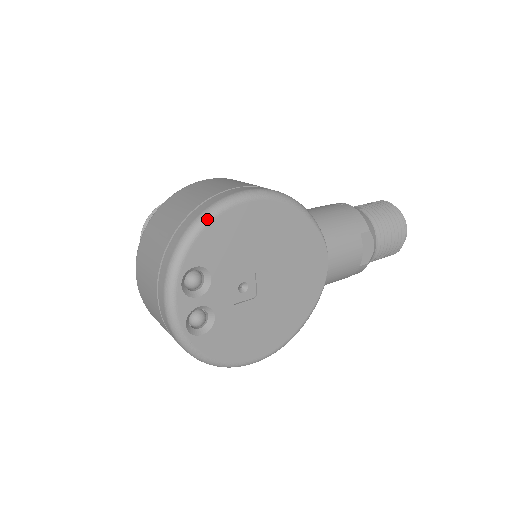
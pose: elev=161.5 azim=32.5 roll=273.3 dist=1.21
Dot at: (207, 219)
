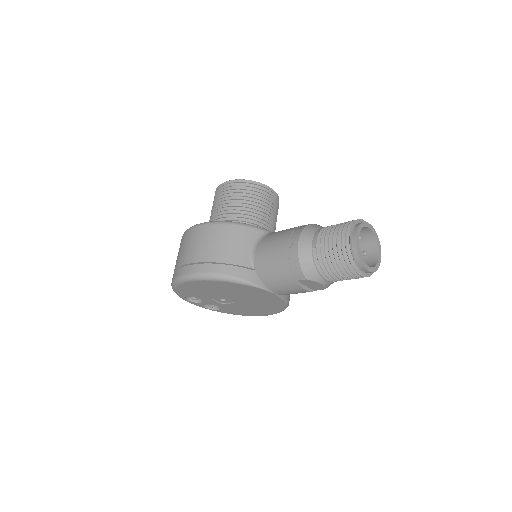
Dot at: (174, 287)
